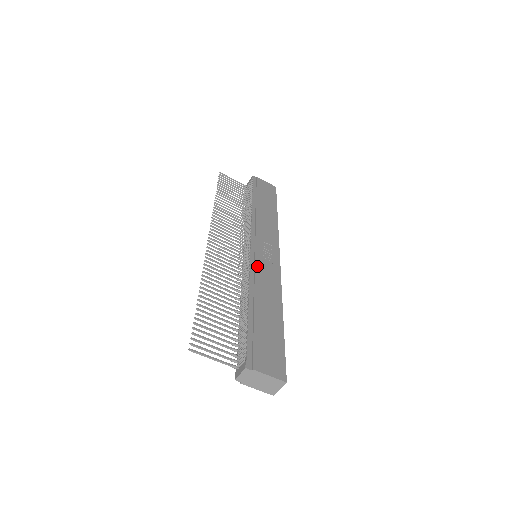
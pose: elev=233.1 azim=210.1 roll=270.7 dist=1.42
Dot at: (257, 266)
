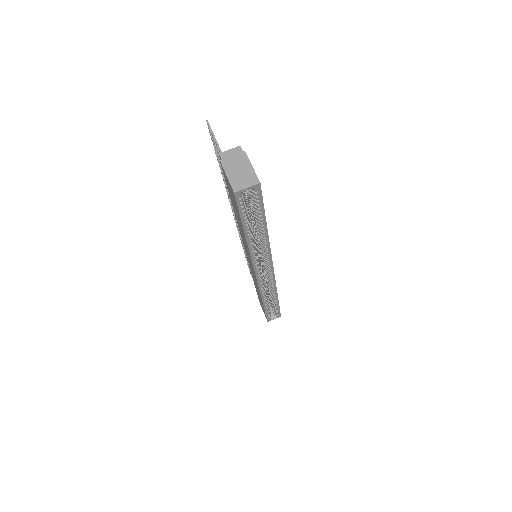
Dot at: occluded
